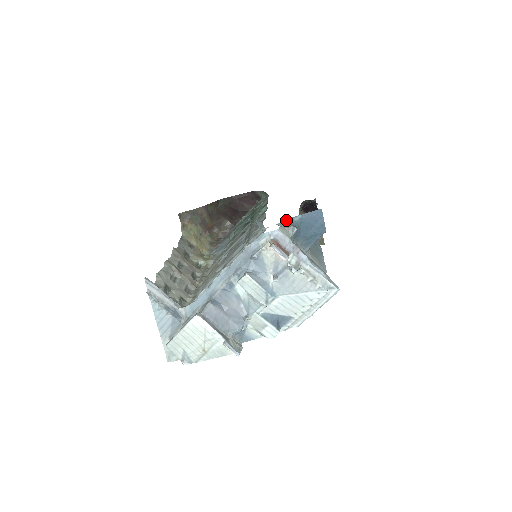
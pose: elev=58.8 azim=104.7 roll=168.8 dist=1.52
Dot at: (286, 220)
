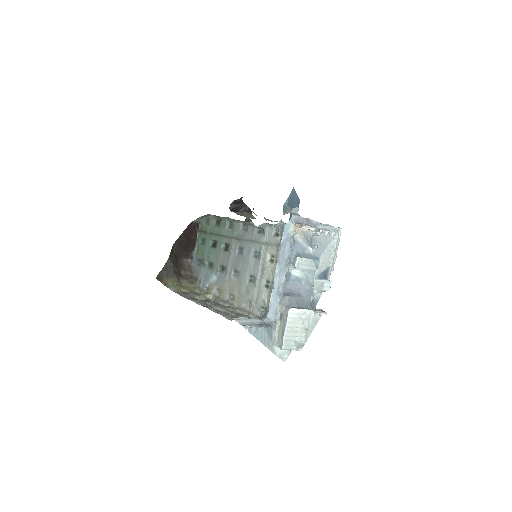
Dot at: (283, 209)
